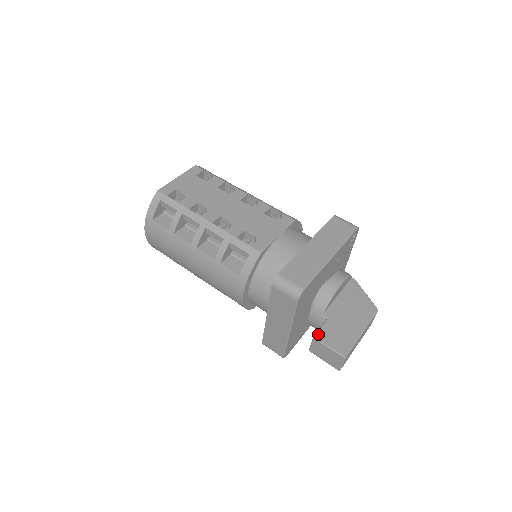
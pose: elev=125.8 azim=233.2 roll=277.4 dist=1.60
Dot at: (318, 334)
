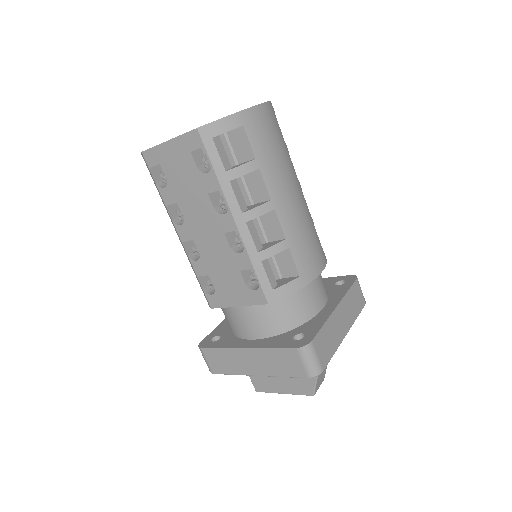
Dot at: occluded
